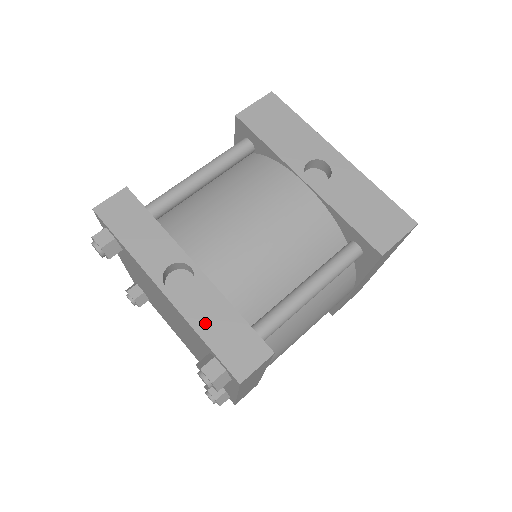
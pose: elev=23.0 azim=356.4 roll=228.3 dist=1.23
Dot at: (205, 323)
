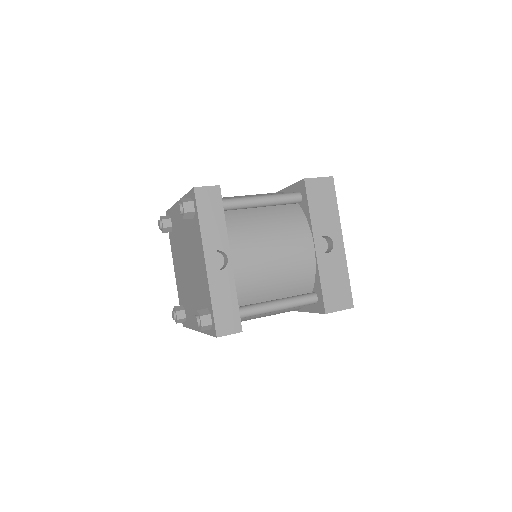
Dot at: (218, 295)
